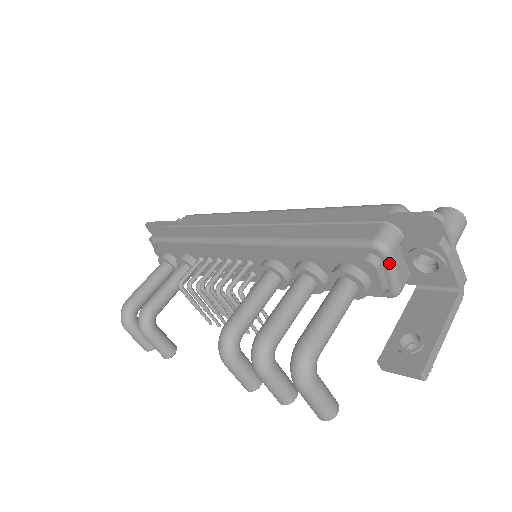
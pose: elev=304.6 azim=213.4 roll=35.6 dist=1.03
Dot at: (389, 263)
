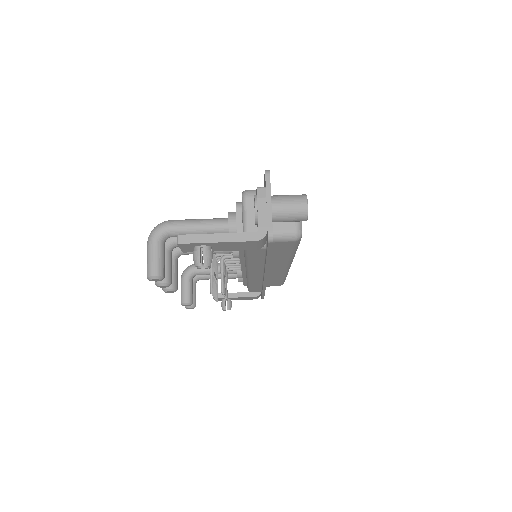
Dot at: (243, 207)
